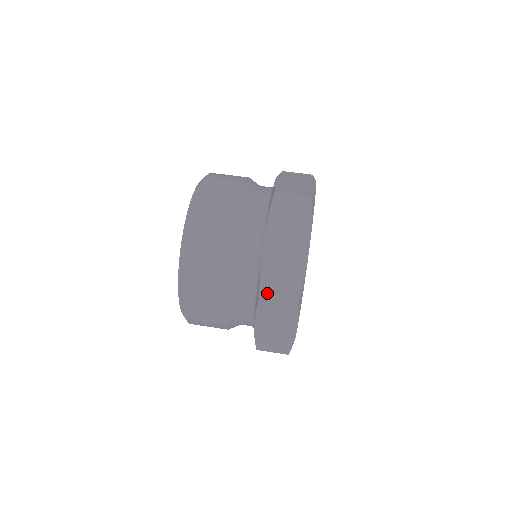
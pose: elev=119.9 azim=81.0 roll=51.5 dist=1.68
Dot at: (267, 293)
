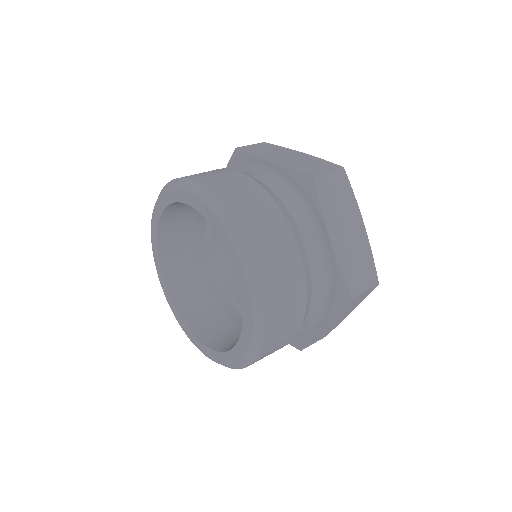
Dot at: (355, 289)
